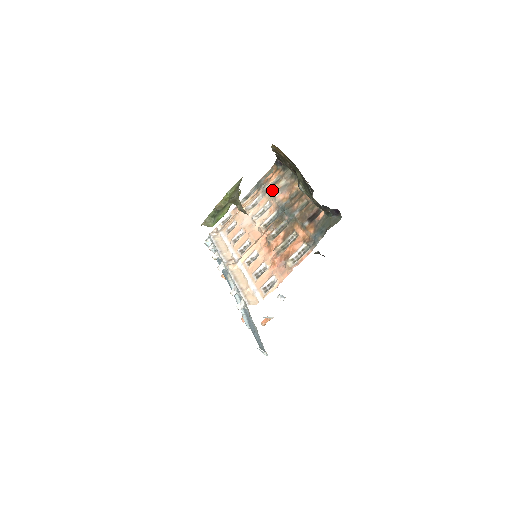
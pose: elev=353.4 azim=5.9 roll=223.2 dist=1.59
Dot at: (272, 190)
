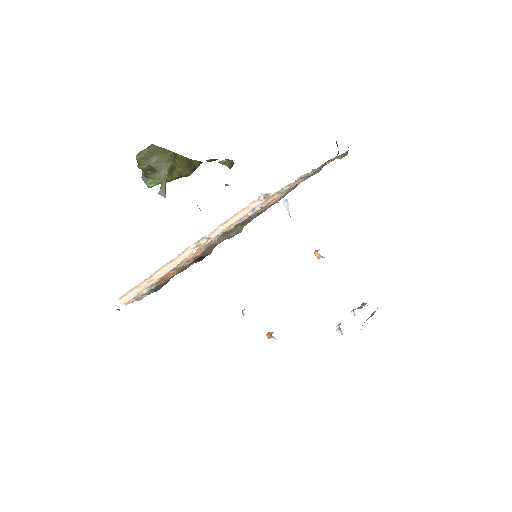
Dot at: (293, 184)
